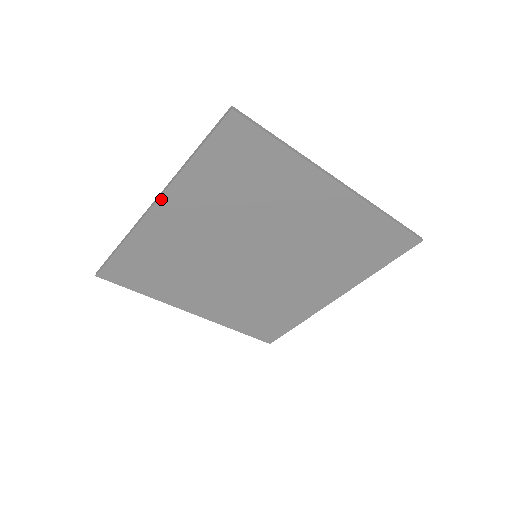
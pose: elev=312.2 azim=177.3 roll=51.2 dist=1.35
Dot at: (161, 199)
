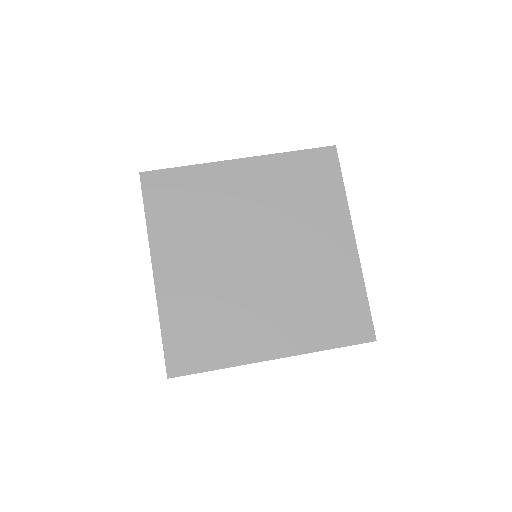
Dot at: (153, 261)
